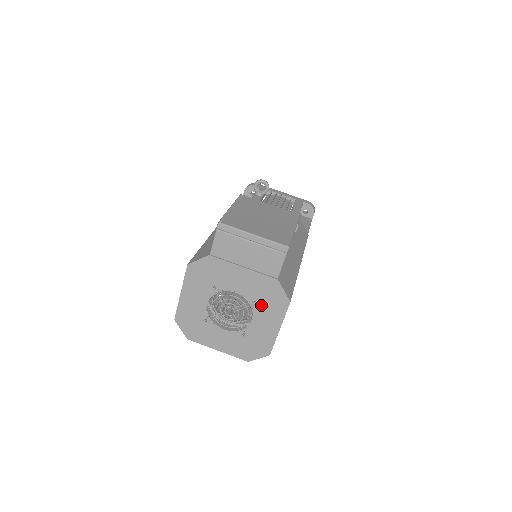
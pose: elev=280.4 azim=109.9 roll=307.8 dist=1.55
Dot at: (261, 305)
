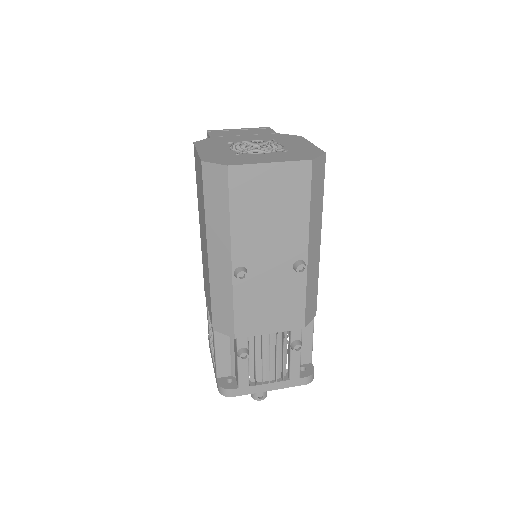
Dot at: (280, 141)
